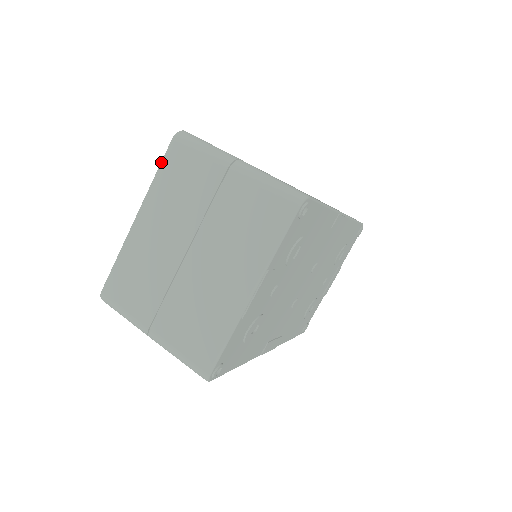
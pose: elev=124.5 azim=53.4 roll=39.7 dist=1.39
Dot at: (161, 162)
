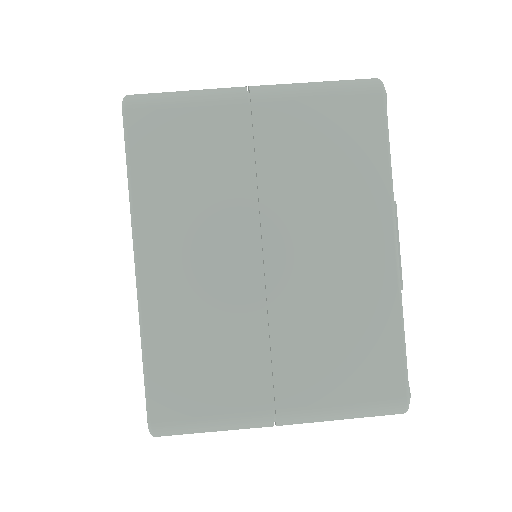
Dot at: (127, 156)
